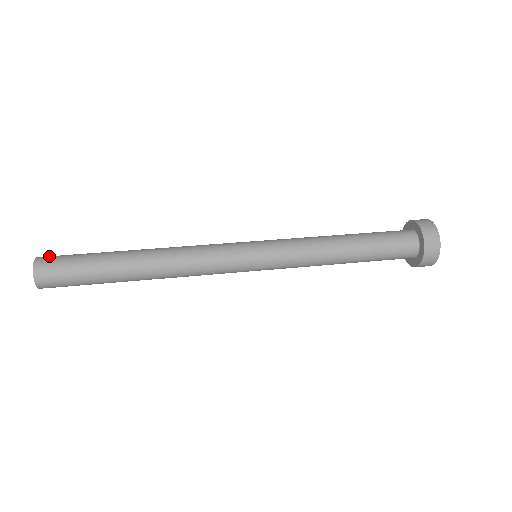
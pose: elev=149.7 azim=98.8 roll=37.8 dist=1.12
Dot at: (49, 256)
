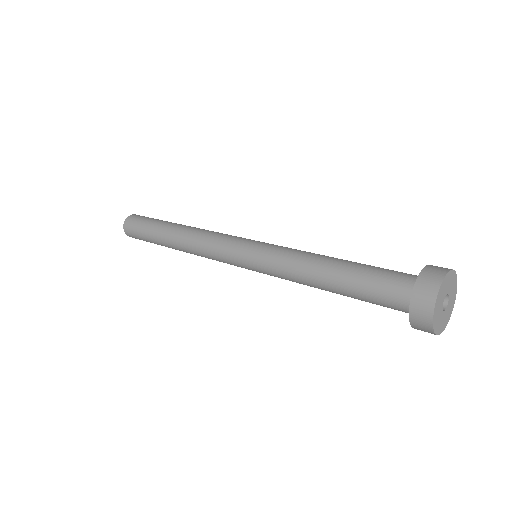
Dot at: occluded
